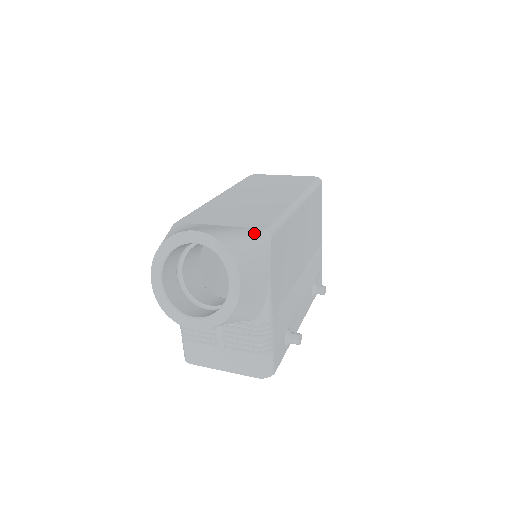
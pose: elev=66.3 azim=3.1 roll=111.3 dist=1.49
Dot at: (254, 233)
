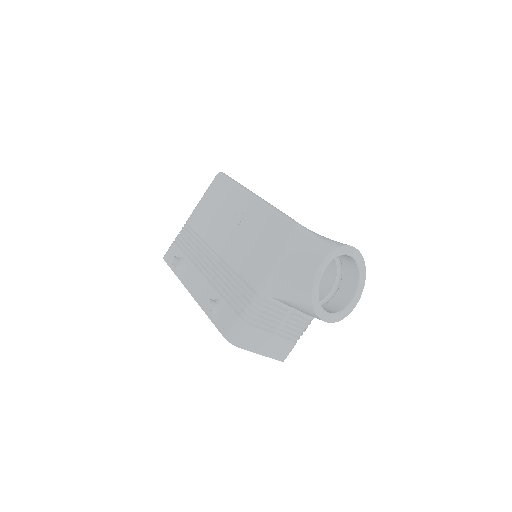
Dot at: occluded
